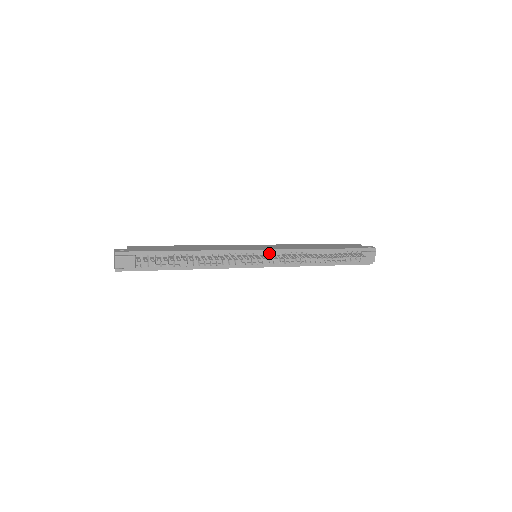
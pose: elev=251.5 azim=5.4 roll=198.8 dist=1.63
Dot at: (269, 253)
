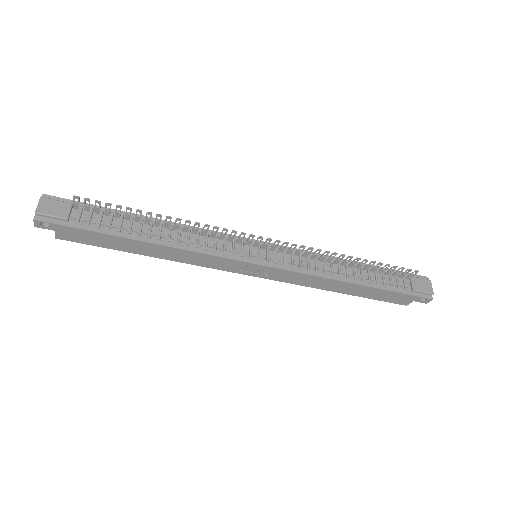
Dot at: (275, 247)
